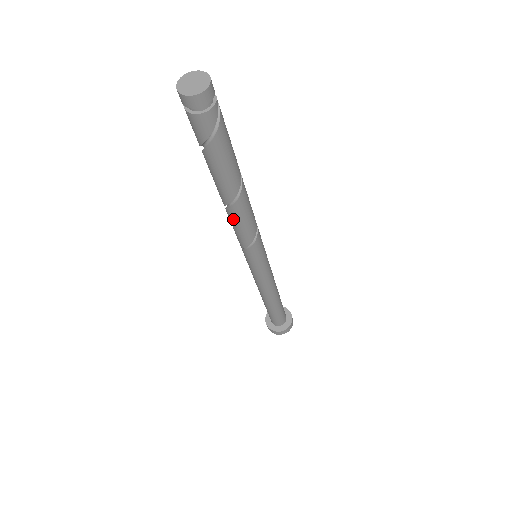
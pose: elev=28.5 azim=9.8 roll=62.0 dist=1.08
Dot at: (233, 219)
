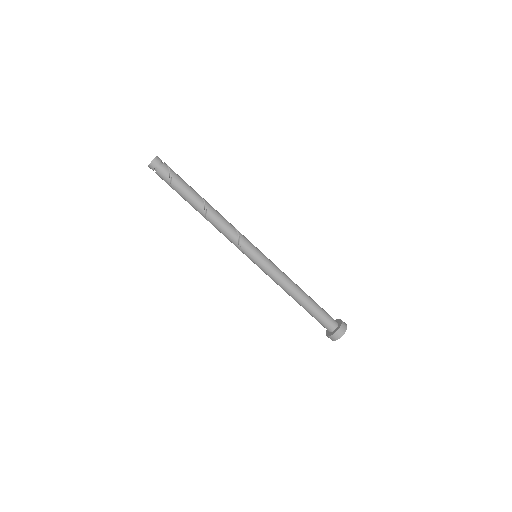
Dot at: (215, 224)
